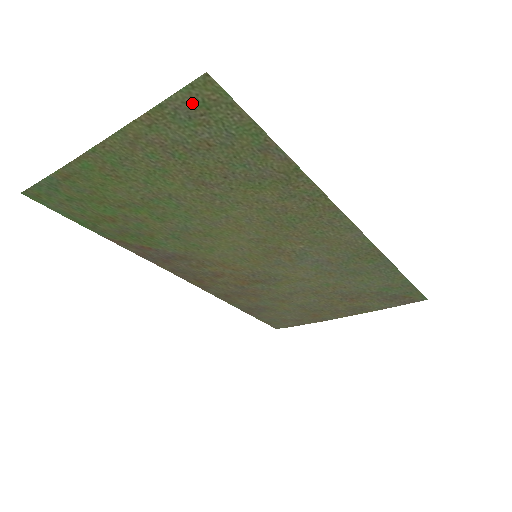
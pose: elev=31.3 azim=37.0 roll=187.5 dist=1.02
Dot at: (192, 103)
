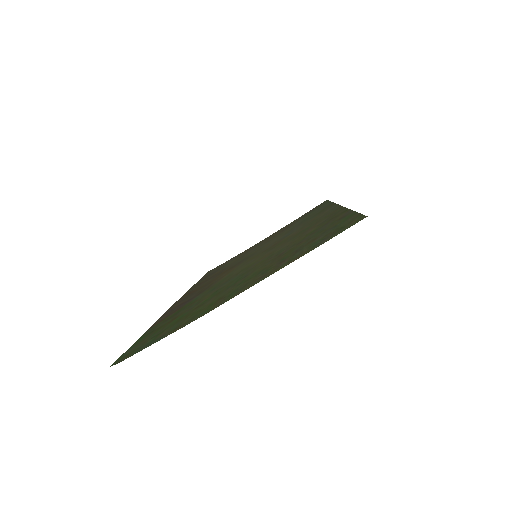
Dot at: (336, 233)
